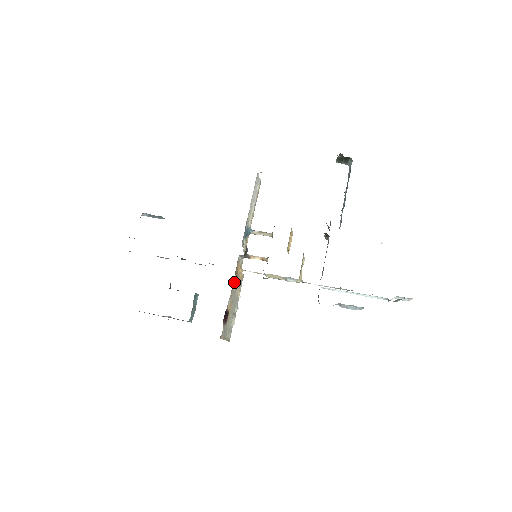
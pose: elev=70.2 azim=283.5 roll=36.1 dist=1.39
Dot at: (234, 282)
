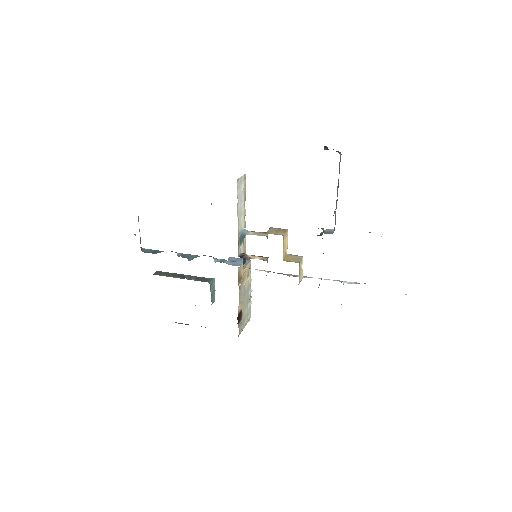
Dot at: (240, 288)
